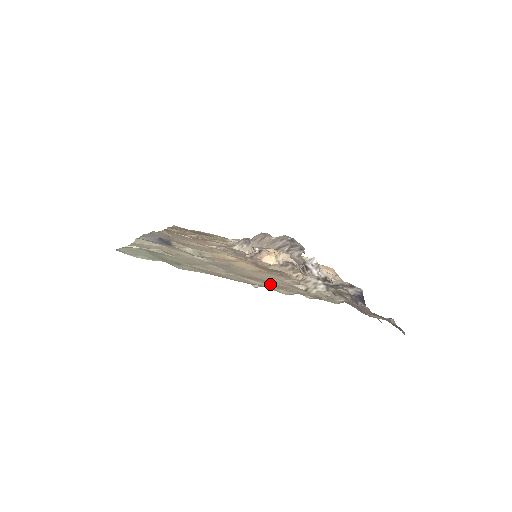
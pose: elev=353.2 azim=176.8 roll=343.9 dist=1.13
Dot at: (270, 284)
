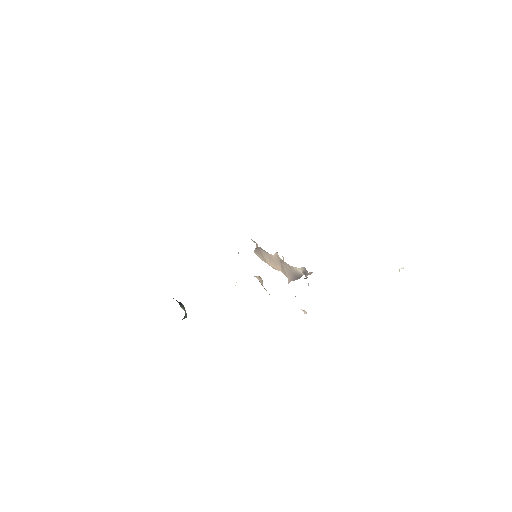
Dot at: occluded
